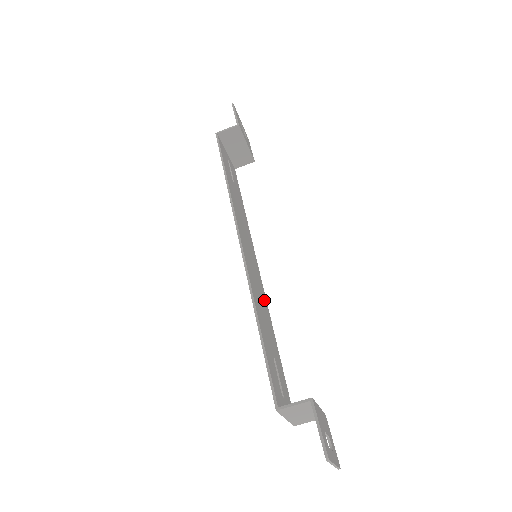
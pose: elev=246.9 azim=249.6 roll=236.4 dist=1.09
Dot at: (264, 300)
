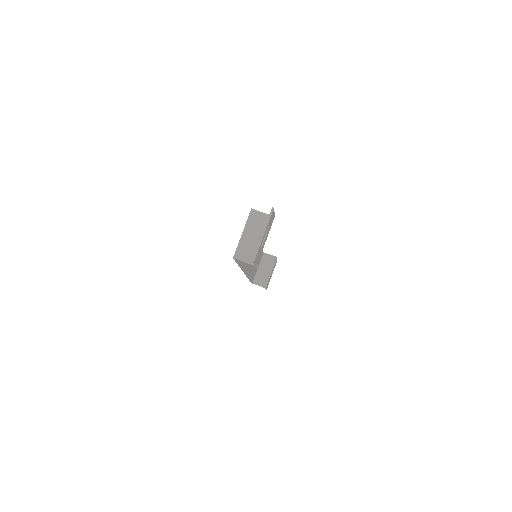
Dot at: (246, 263)
